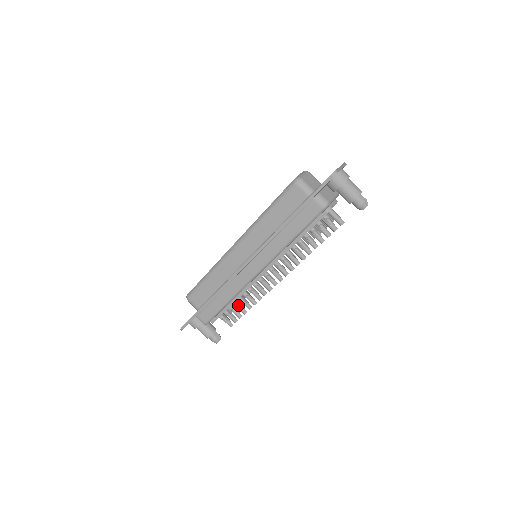
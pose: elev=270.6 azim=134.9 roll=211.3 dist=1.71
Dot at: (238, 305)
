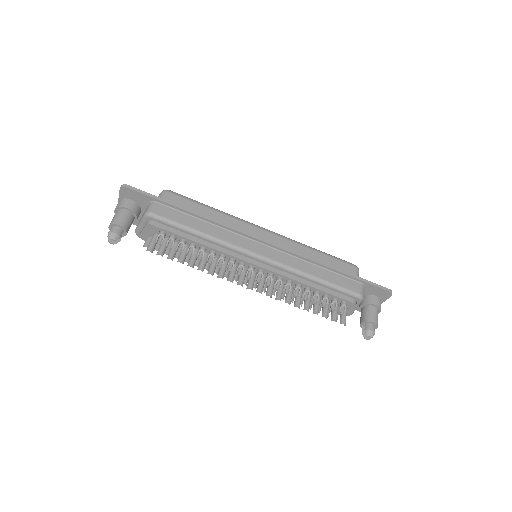
Dot at: (190, 250)
